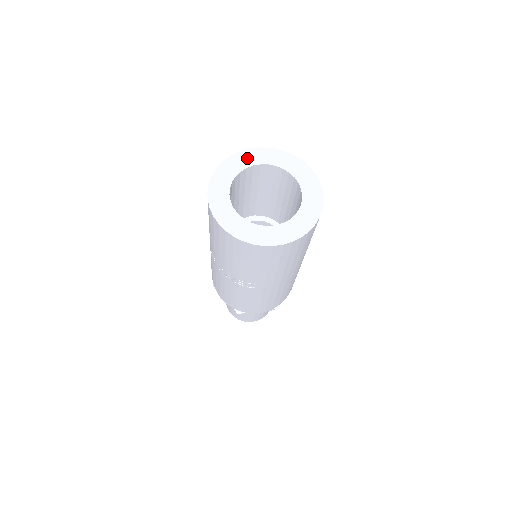
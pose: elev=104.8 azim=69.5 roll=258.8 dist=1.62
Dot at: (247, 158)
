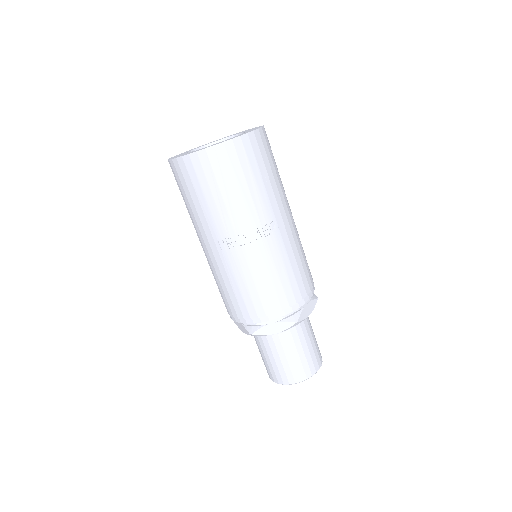
Dot at: occluded
